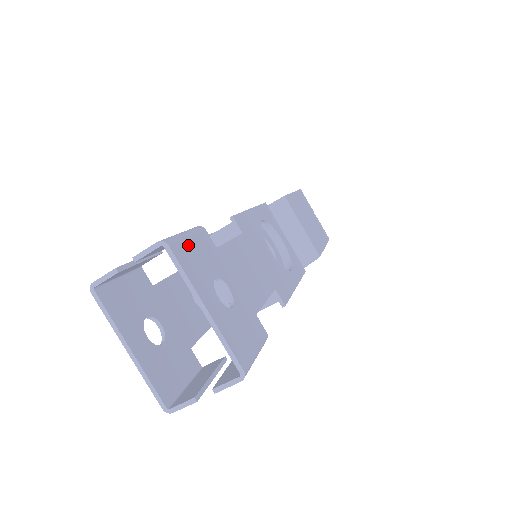
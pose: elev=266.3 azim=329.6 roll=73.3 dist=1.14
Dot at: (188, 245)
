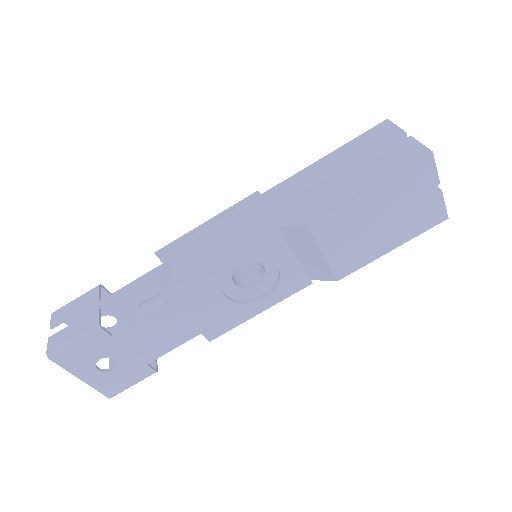
Dot at: (73, 350)
